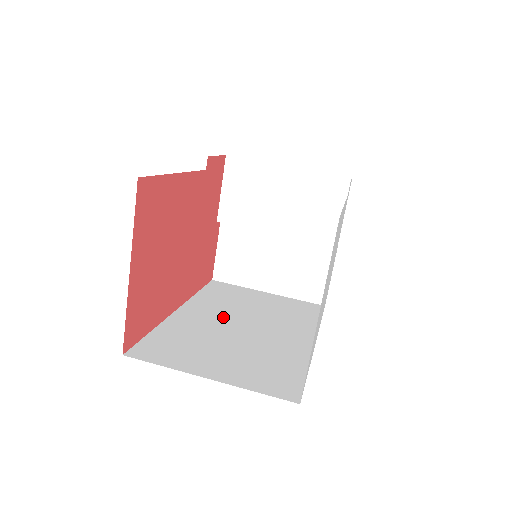
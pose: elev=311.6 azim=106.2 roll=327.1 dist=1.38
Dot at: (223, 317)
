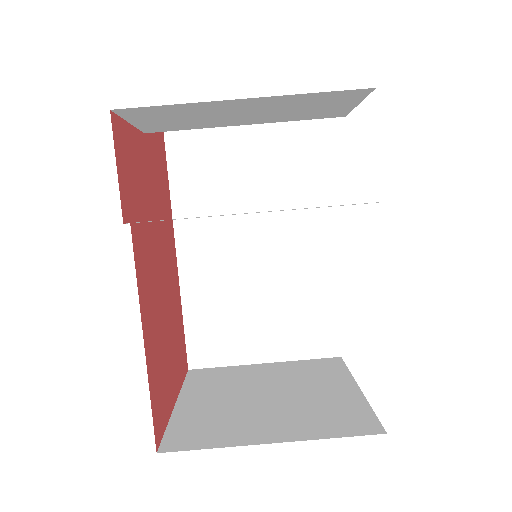
Dot at: (227, 242)
